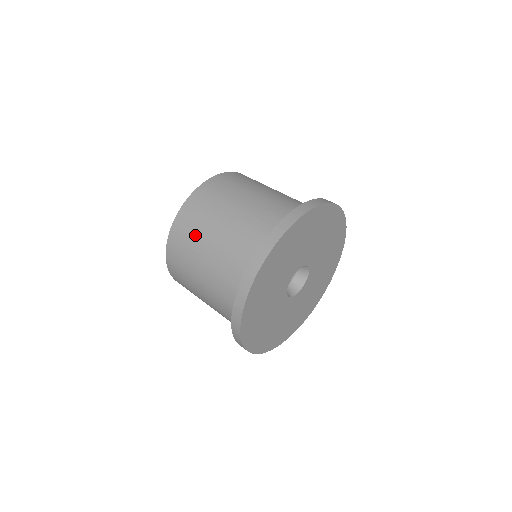
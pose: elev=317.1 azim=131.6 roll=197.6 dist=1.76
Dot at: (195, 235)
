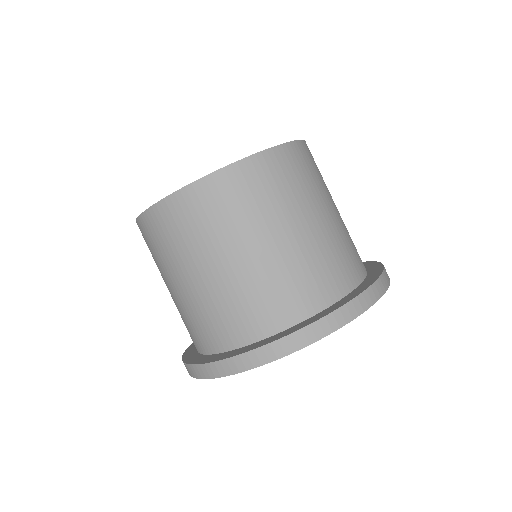
Dot at: occluded
